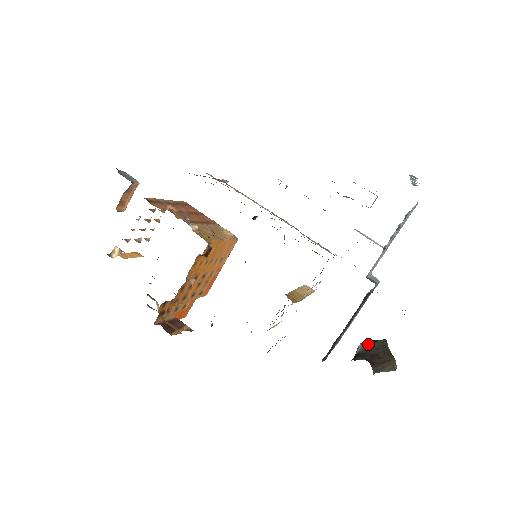
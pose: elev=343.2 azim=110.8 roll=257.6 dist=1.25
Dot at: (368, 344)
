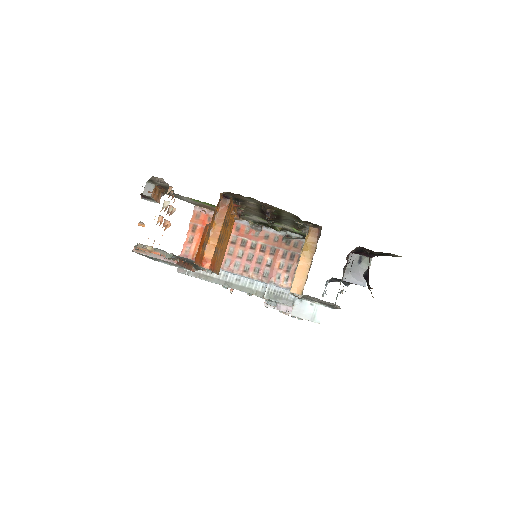
Dot at: occluded
